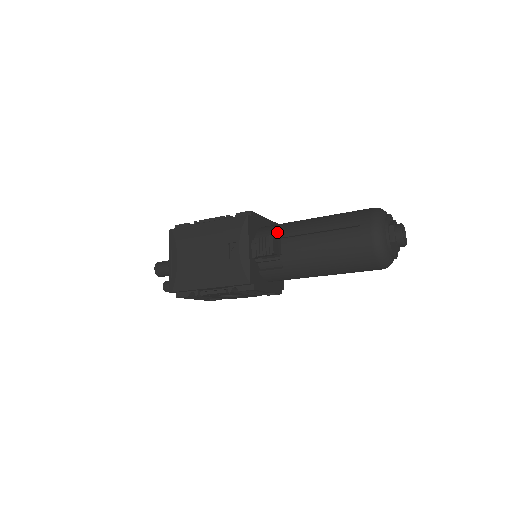
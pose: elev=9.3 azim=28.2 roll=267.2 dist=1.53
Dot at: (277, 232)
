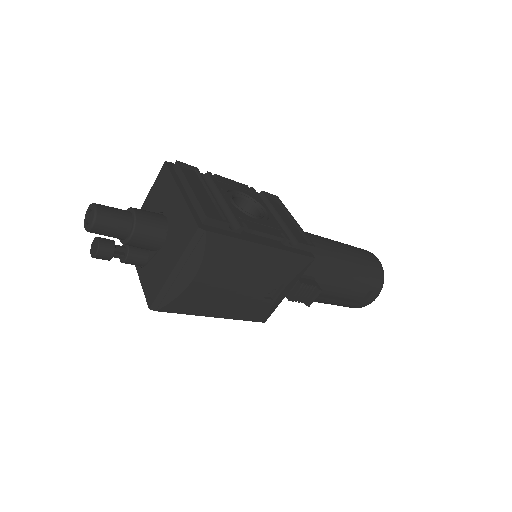
Dot at: (314, 270)
